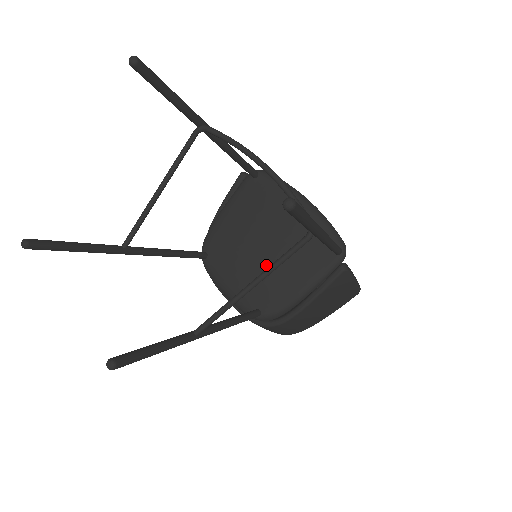
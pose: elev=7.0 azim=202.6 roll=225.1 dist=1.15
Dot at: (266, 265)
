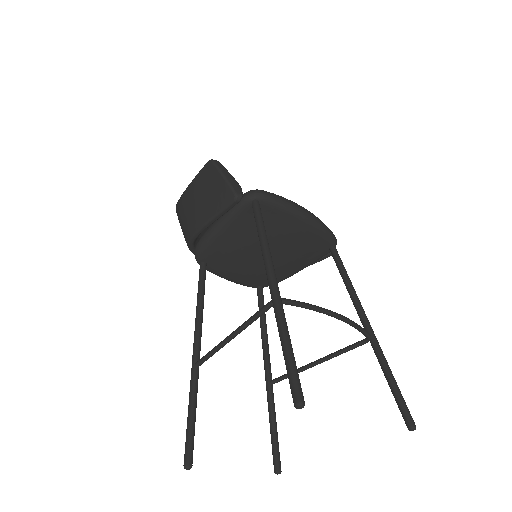
Dot at: occluded
